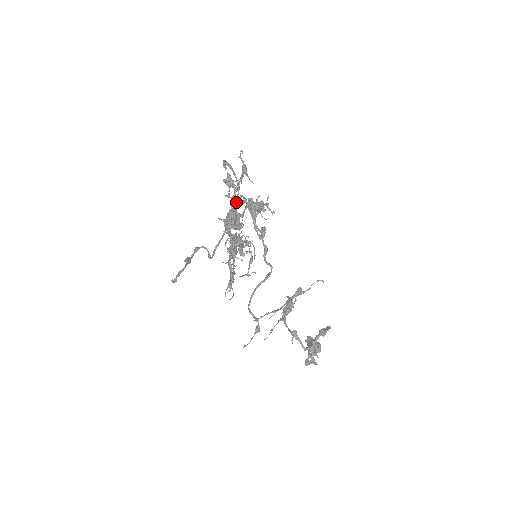
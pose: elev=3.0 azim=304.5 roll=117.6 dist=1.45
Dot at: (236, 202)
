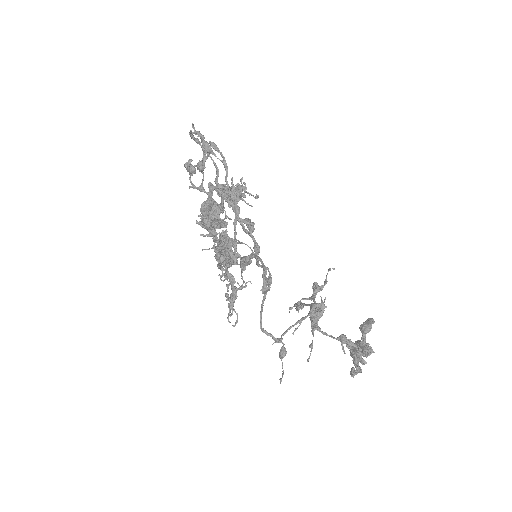
Dot at: (207, 192)
